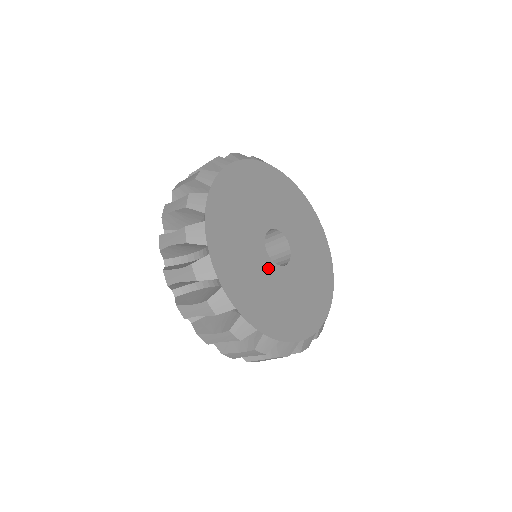
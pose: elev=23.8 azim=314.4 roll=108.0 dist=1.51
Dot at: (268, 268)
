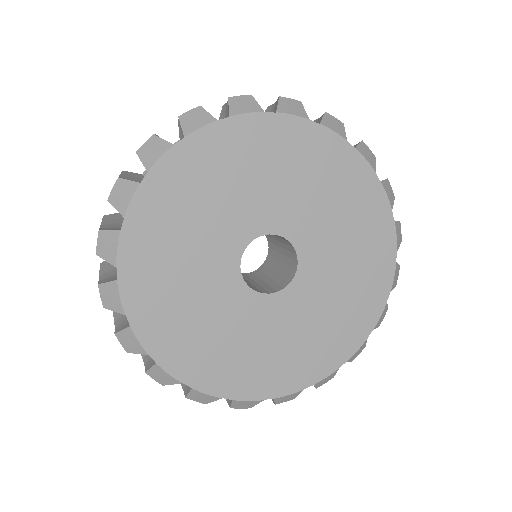
Dot at: (223, 271)
